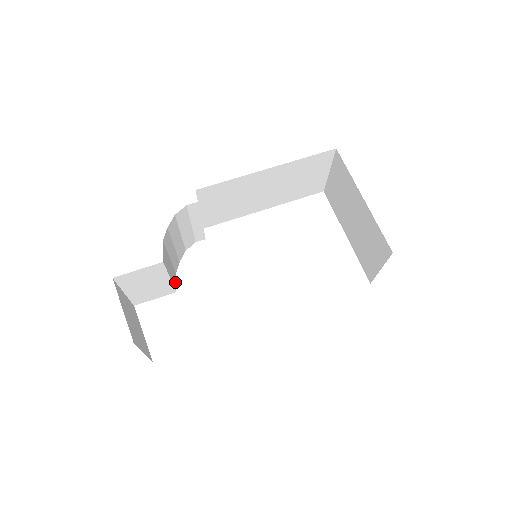
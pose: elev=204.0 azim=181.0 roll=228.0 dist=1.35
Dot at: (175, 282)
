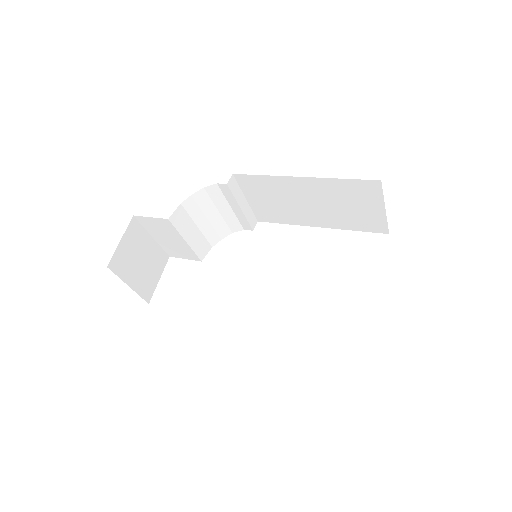
Dot at: (204, 253)
